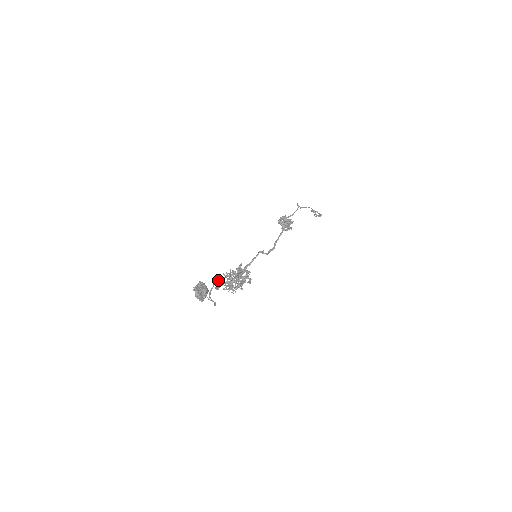
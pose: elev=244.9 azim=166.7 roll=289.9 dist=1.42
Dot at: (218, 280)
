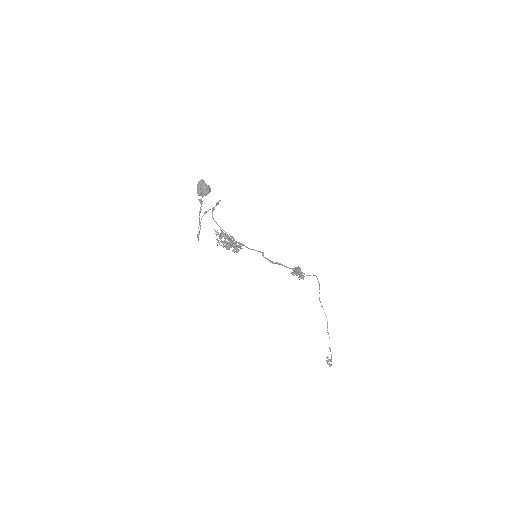
Dot at: (220, 200)
